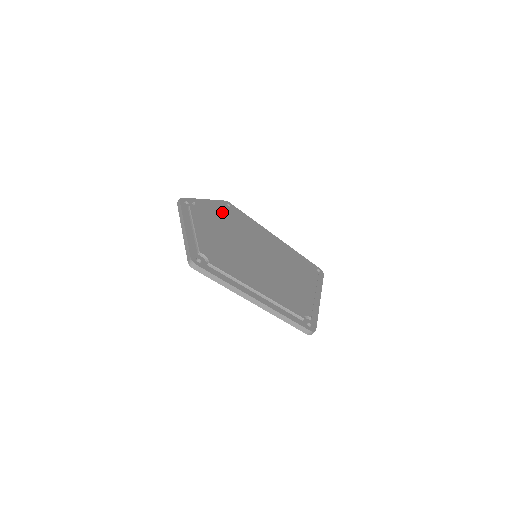
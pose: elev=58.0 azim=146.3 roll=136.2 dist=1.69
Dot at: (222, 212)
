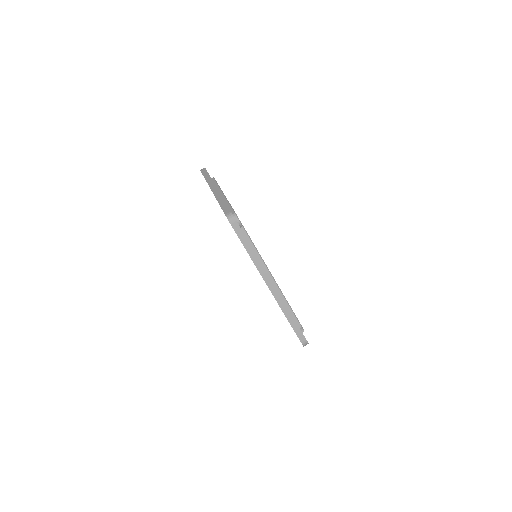
Dot at: occluded
